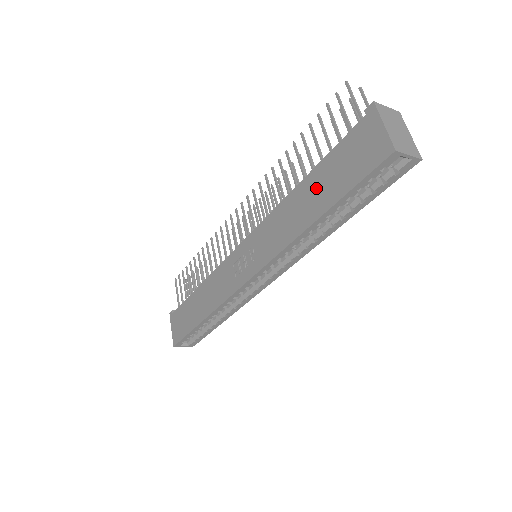
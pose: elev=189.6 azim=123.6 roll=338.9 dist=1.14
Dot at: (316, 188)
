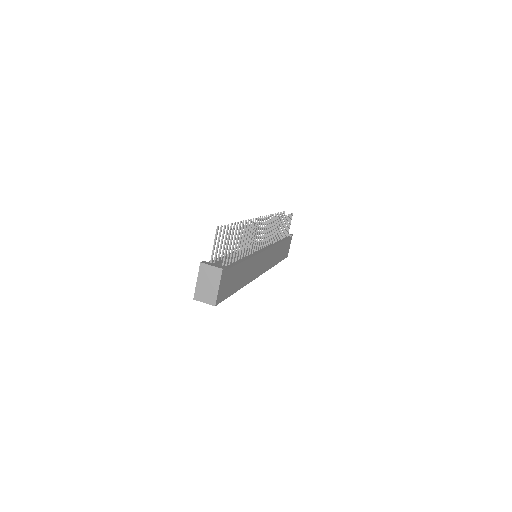
Dot at: occluded
